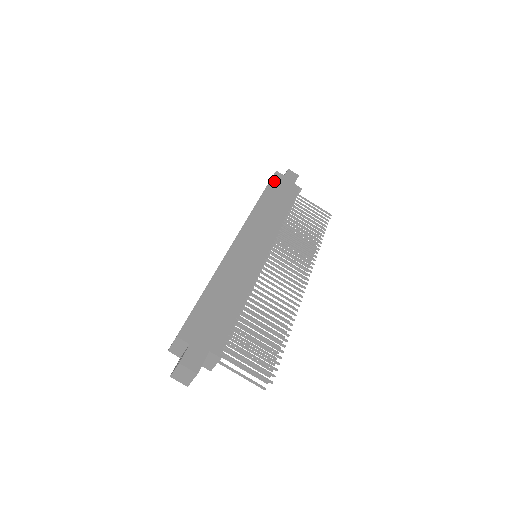
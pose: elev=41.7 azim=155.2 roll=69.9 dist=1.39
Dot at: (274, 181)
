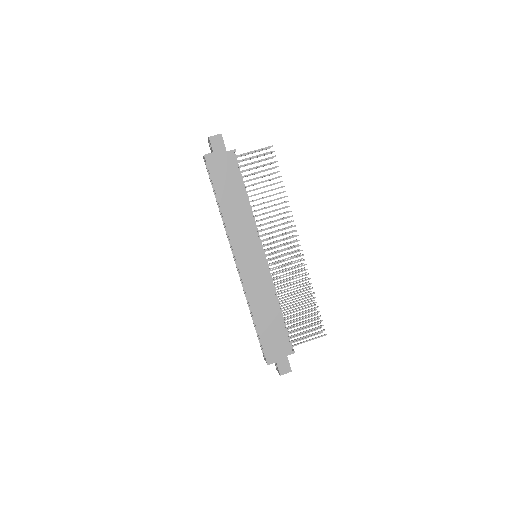
Dot at: (213, 172)
